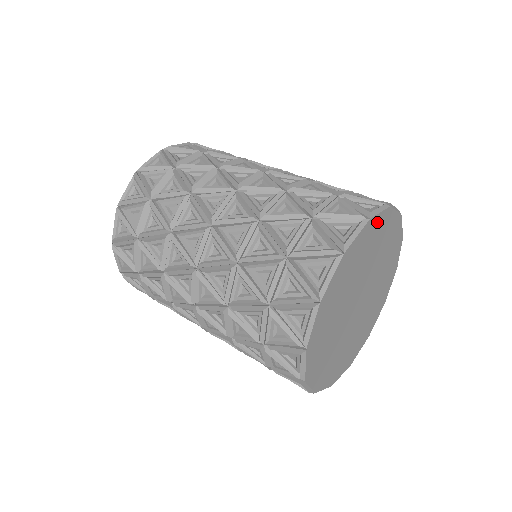
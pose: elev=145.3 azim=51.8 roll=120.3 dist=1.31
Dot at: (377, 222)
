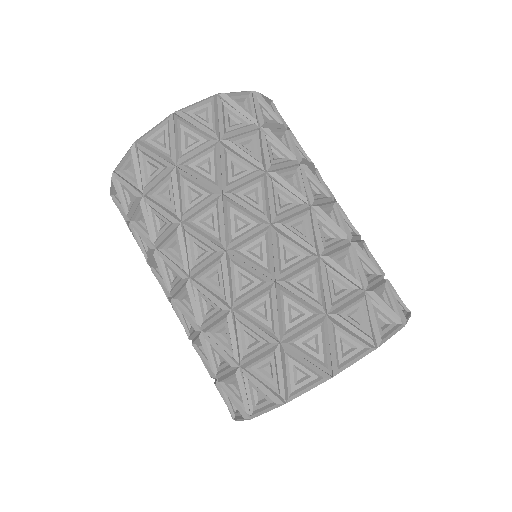
Dot at: occluded
